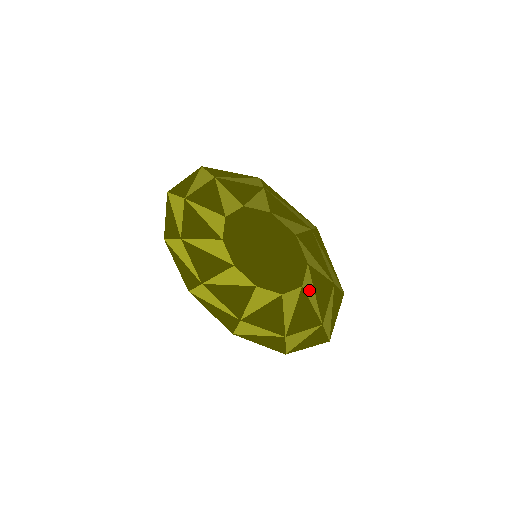
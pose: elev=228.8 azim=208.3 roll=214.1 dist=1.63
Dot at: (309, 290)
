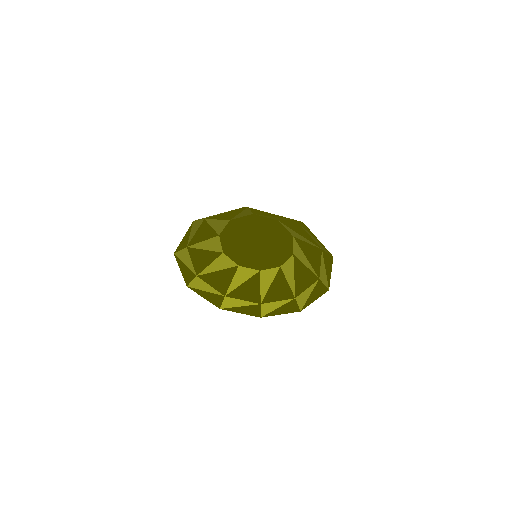
Dot at: (266, 279)
